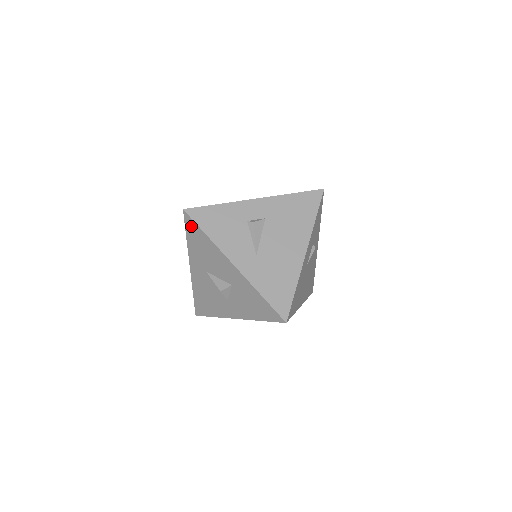
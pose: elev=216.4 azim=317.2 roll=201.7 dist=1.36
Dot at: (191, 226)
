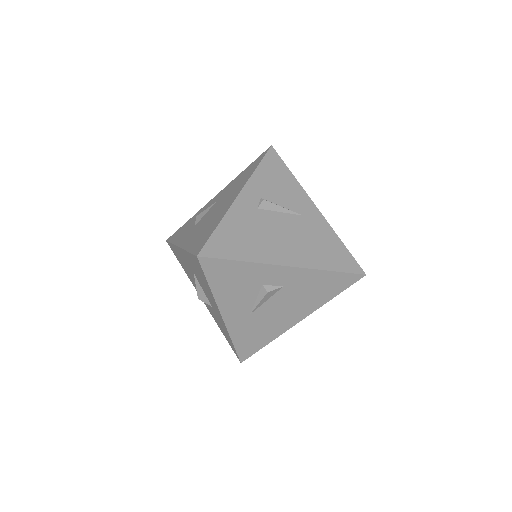
Dot at: (198, 264)
